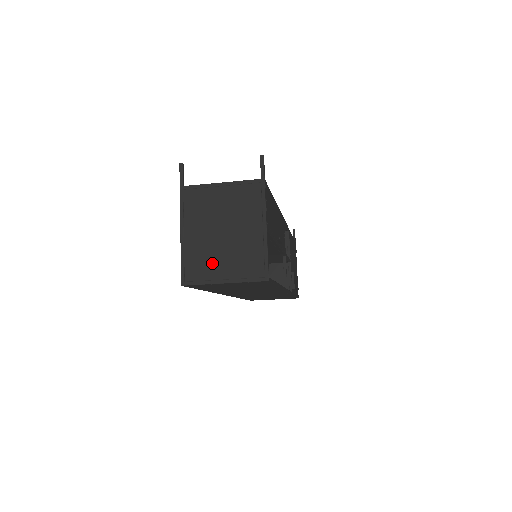
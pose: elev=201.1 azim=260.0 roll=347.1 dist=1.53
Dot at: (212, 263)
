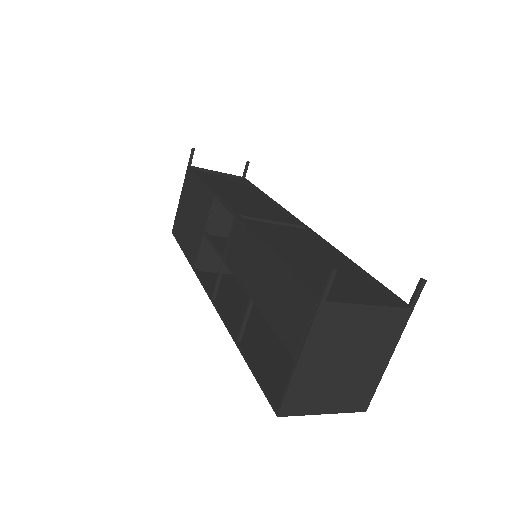
Dot at: (321, 394)
